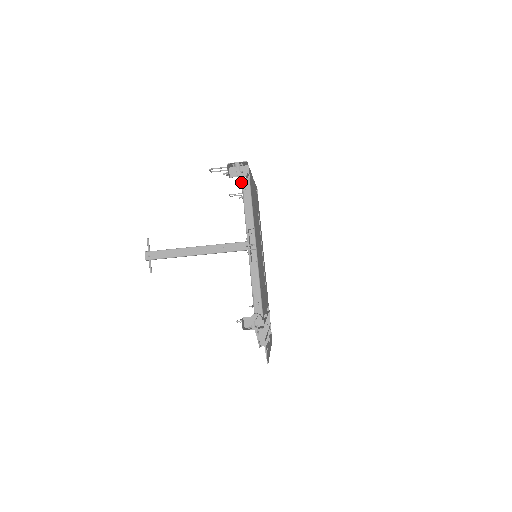
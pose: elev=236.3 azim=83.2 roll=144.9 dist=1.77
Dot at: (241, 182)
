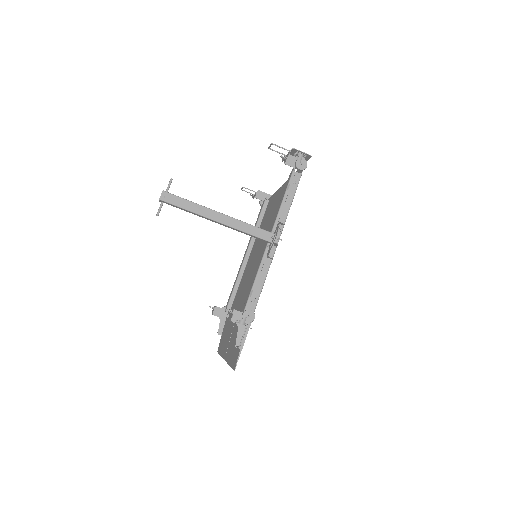
Dot at: (291, 174)
